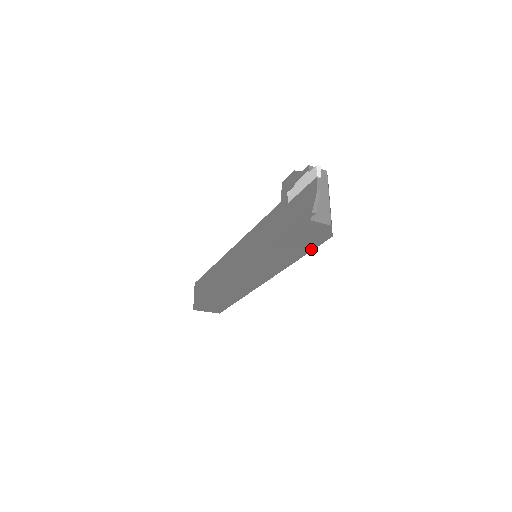
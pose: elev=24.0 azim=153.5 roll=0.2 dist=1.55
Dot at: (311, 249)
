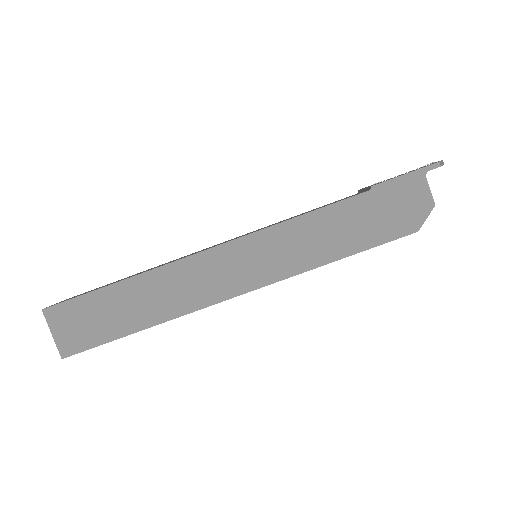
Dot at: (373, 244)
